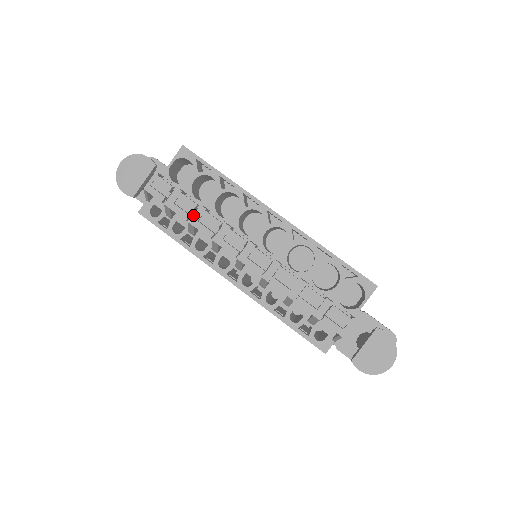
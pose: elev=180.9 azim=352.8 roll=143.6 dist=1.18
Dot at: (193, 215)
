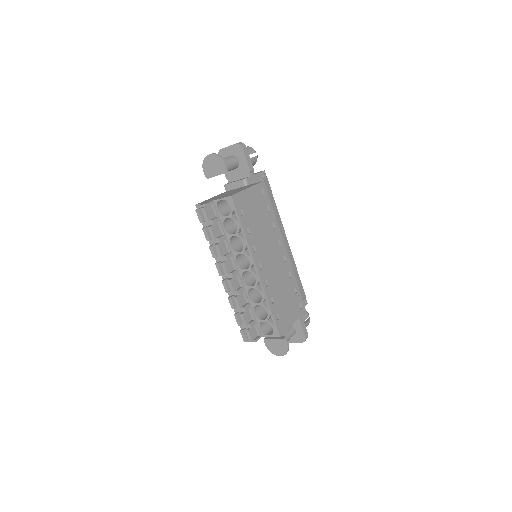
Dot at: occluded
